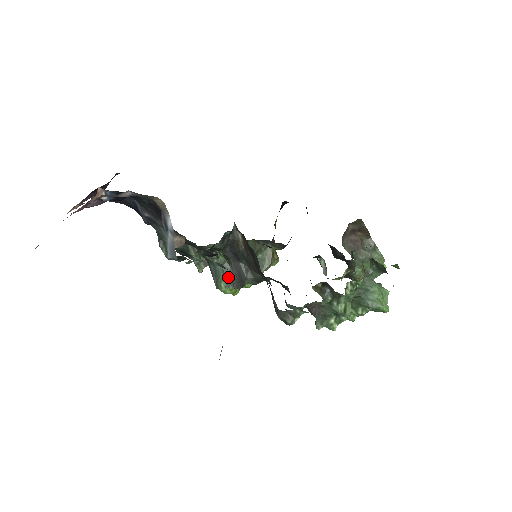
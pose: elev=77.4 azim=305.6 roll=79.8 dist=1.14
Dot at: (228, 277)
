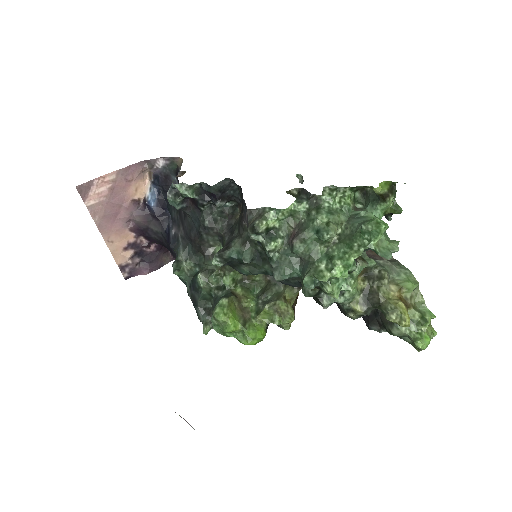
Dot at: occluded
